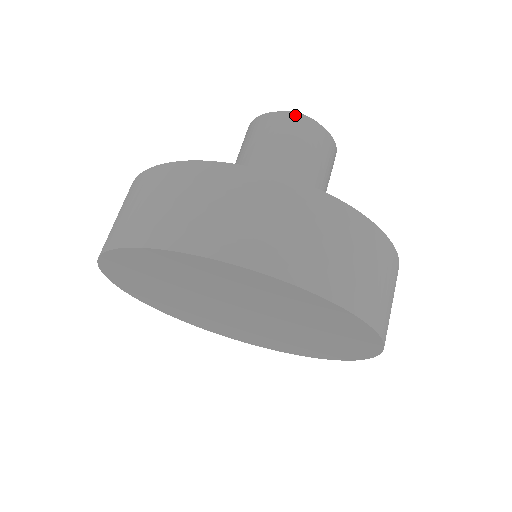
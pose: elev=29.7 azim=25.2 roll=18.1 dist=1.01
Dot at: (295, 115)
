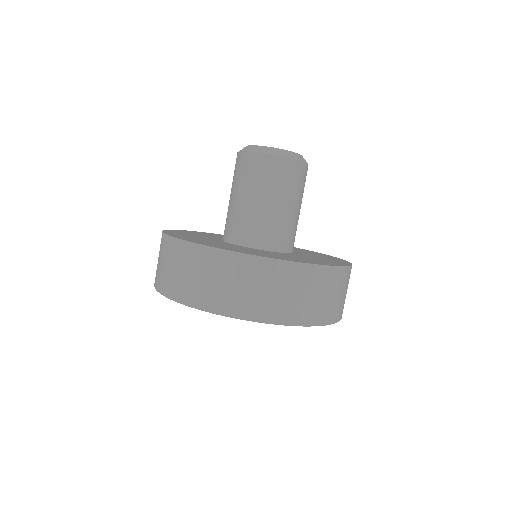
Dot at: (298, 161)
